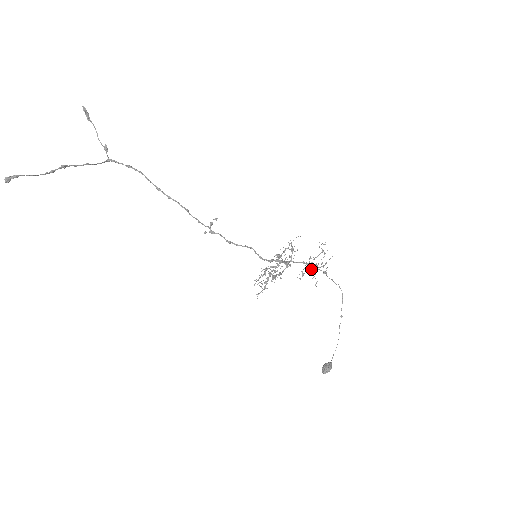
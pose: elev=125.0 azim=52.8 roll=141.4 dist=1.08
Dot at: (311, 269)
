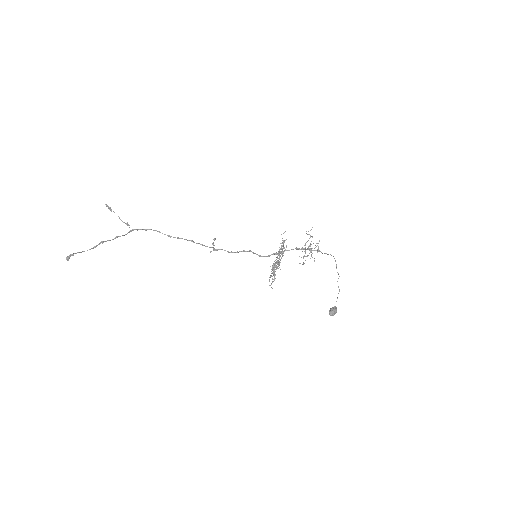
Dot at: occluded
